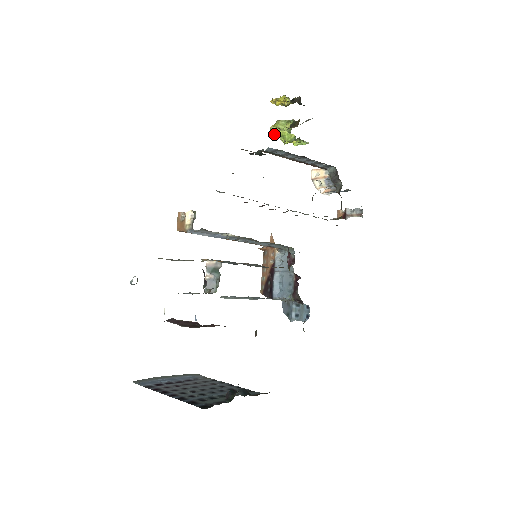
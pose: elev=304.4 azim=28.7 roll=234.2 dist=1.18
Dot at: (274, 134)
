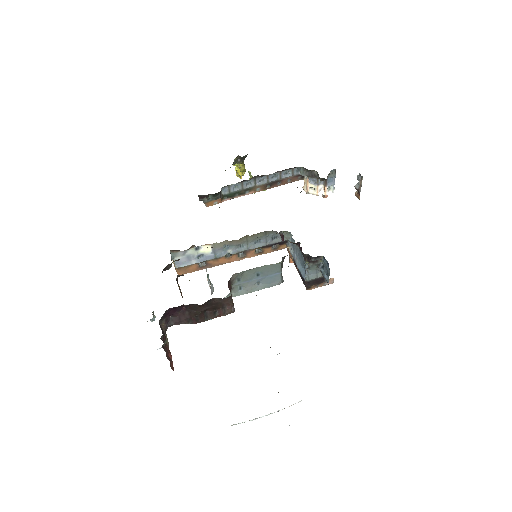
Dot at: occluded
